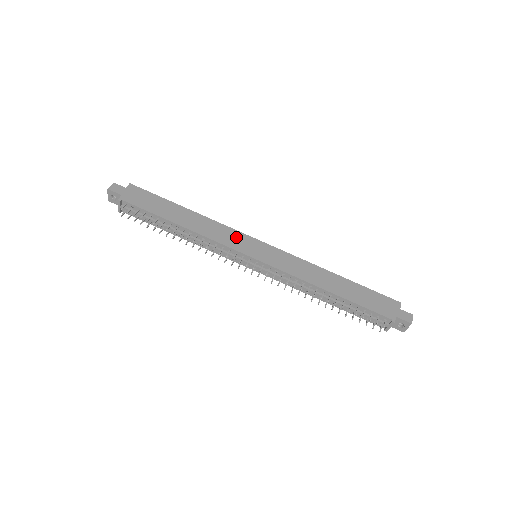
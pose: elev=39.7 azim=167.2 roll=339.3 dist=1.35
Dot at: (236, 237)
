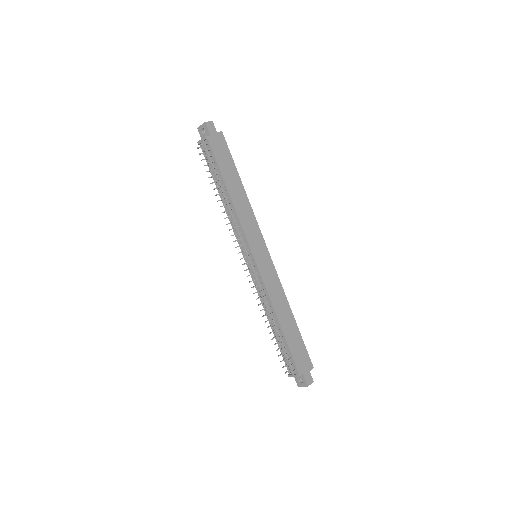
Dot at: (255, 233)
